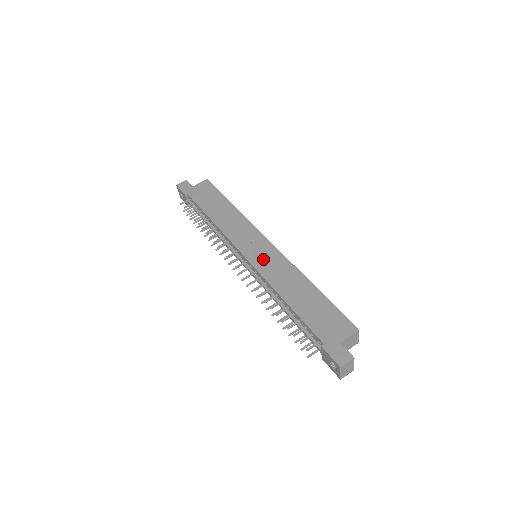
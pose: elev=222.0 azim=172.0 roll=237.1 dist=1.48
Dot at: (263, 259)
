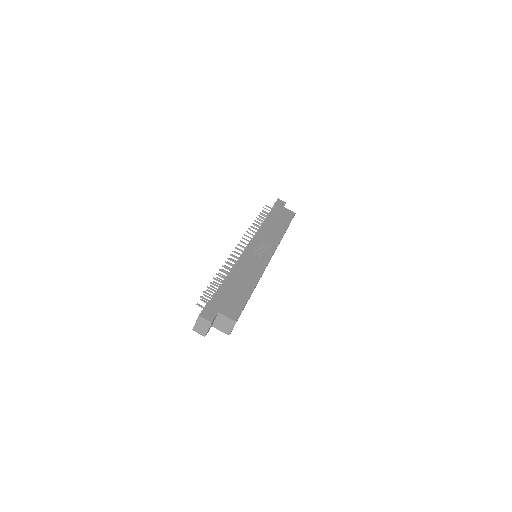
Dot at: (255, 256)
